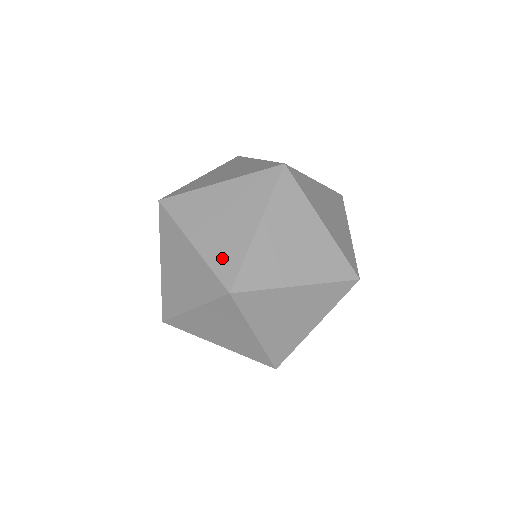
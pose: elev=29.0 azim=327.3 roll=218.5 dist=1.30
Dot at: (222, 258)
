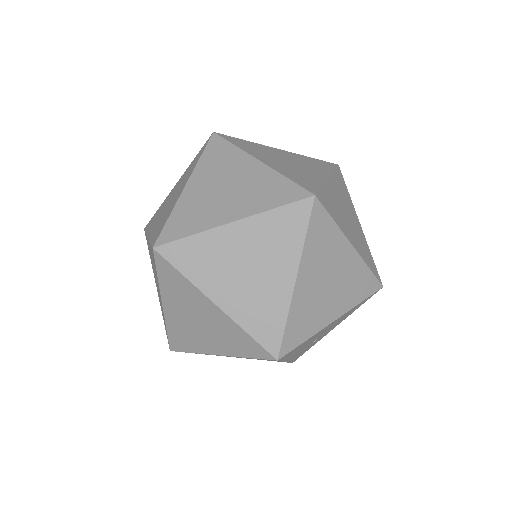
Dot at: (298, 177)
